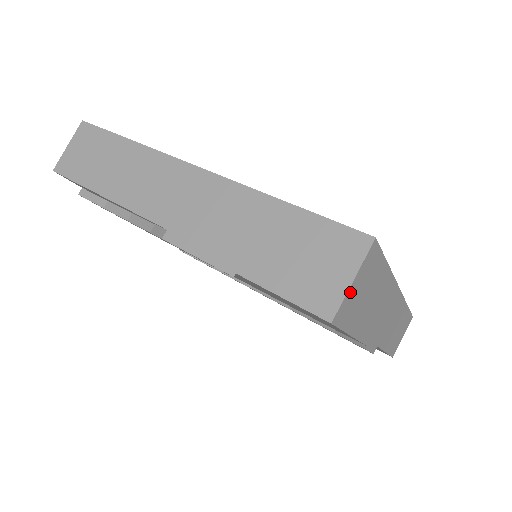
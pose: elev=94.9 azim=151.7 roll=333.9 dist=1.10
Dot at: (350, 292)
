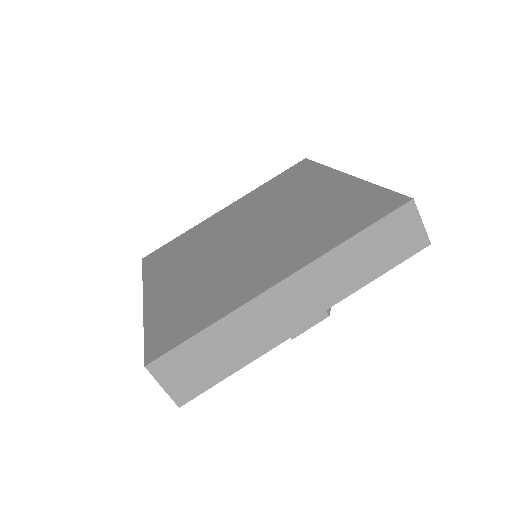
Dot at: (171, 389)
